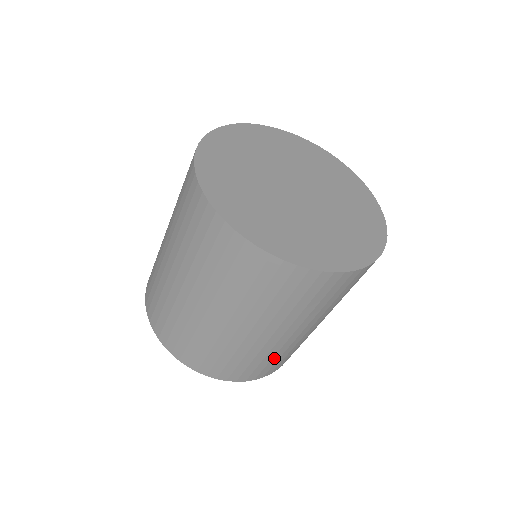
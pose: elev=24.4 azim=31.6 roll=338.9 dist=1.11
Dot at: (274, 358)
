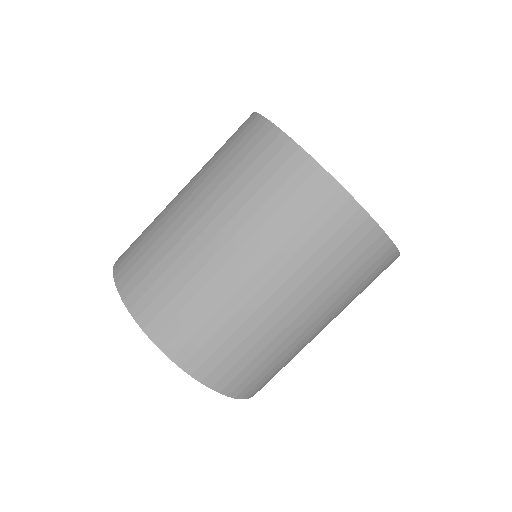
Dot at: (289, 361)
